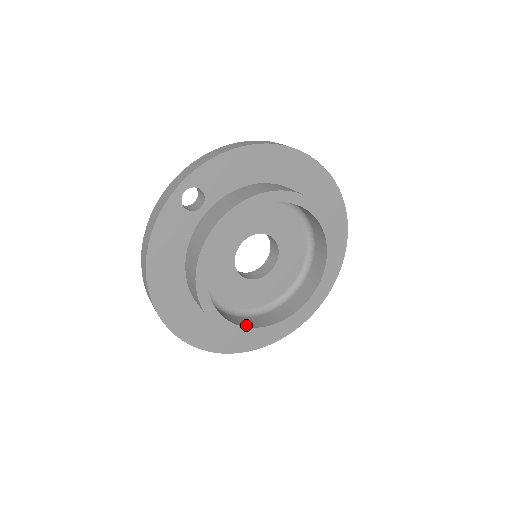
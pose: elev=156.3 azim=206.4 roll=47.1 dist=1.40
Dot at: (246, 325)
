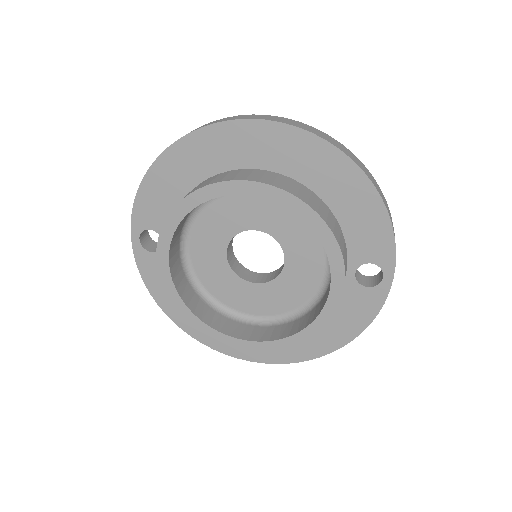
Dot at: (276, 337)
